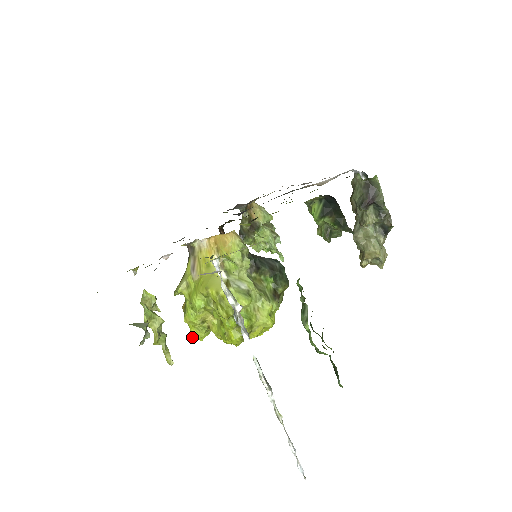
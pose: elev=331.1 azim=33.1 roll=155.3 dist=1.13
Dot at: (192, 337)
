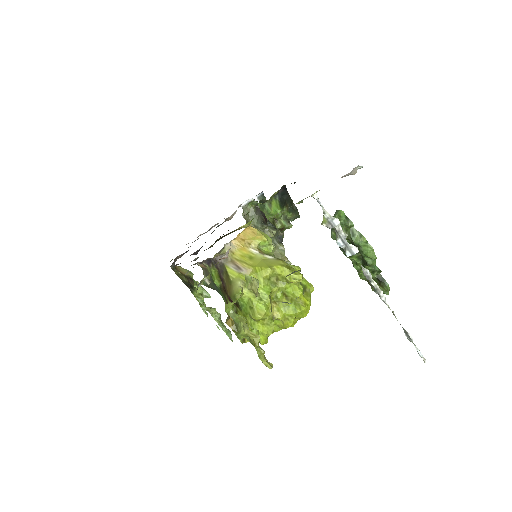
Dot at: (260, 343)
